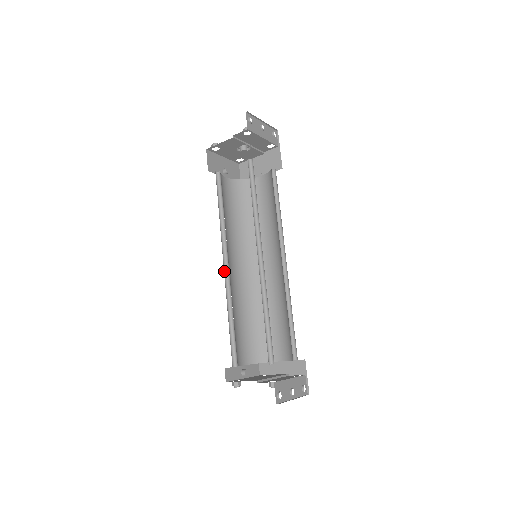
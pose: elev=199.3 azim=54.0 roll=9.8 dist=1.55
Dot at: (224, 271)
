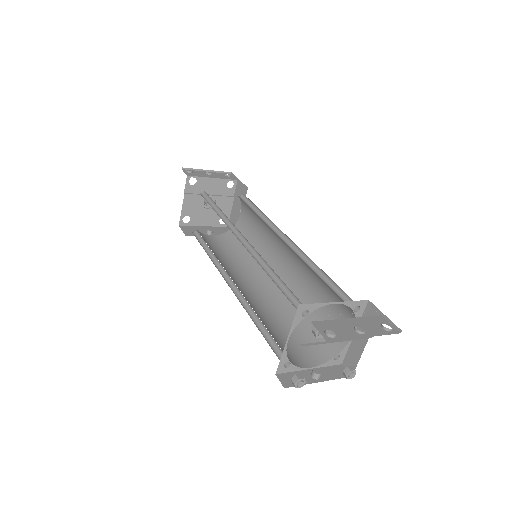
Dot at: (232, 290)
